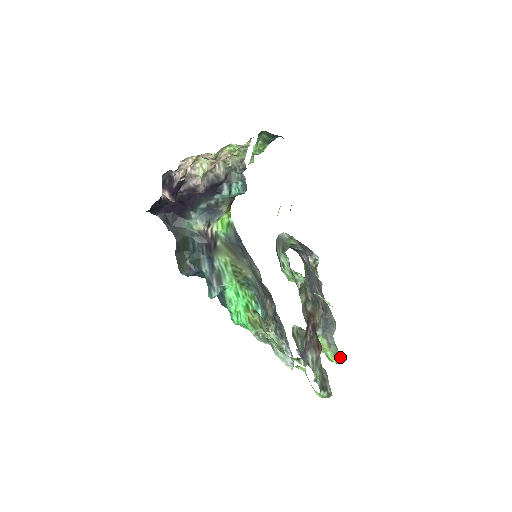
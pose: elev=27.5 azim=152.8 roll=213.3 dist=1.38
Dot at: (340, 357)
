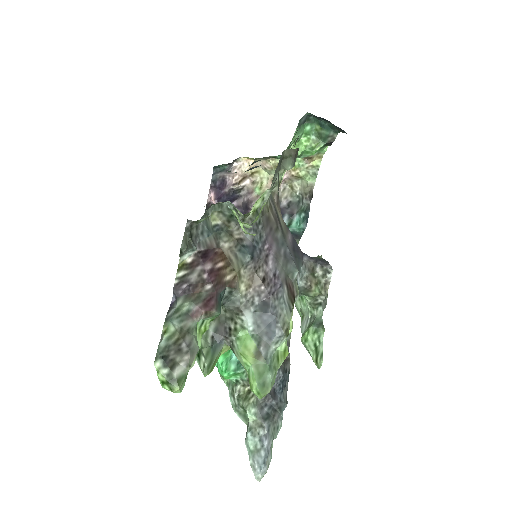
Dot at: (269, 388)
